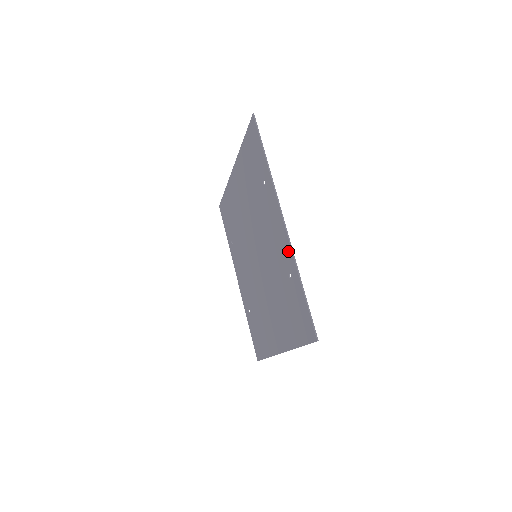
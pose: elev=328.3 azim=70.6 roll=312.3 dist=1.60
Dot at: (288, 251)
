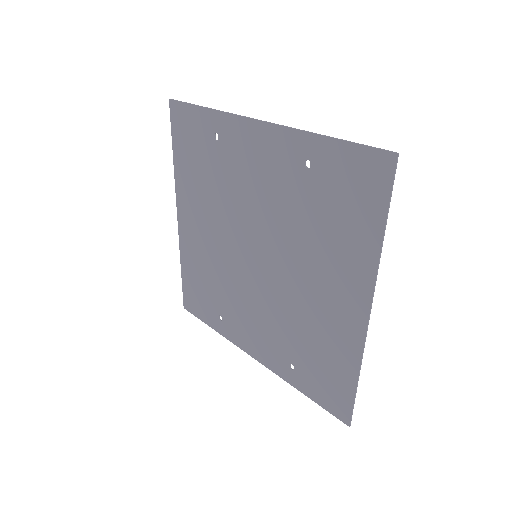
Dot at: (286, 139)
